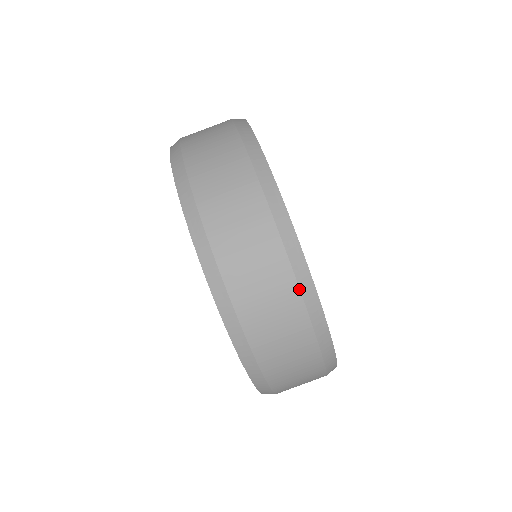
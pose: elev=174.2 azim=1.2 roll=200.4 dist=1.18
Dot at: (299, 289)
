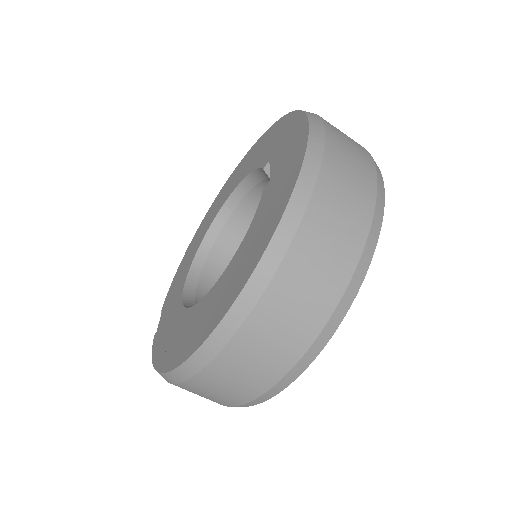
Dot at: (266, 391)
